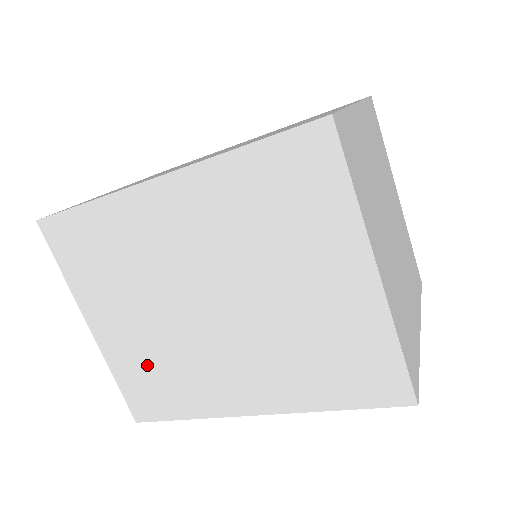
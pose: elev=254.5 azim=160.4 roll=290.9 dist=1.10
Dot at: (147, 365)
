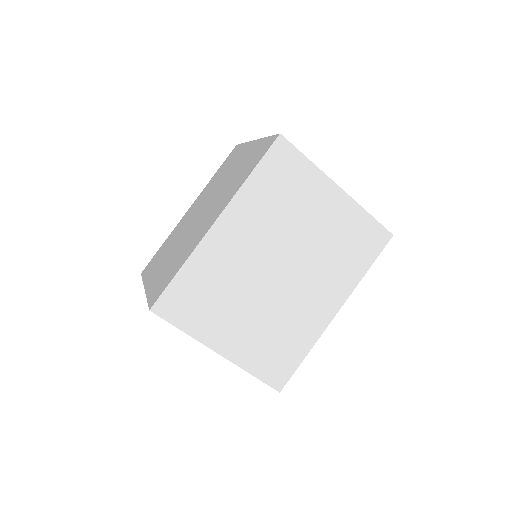
Dot at: (266, 343)
